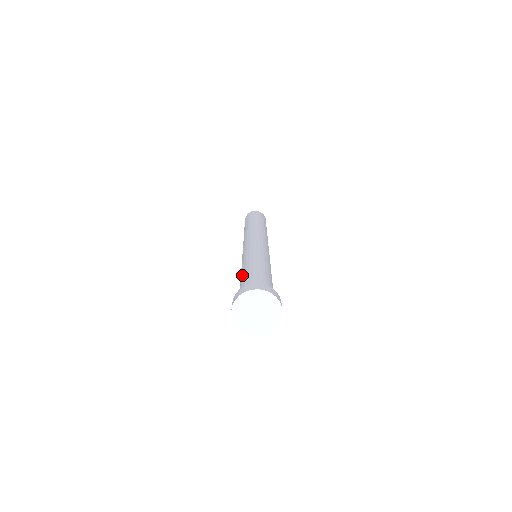
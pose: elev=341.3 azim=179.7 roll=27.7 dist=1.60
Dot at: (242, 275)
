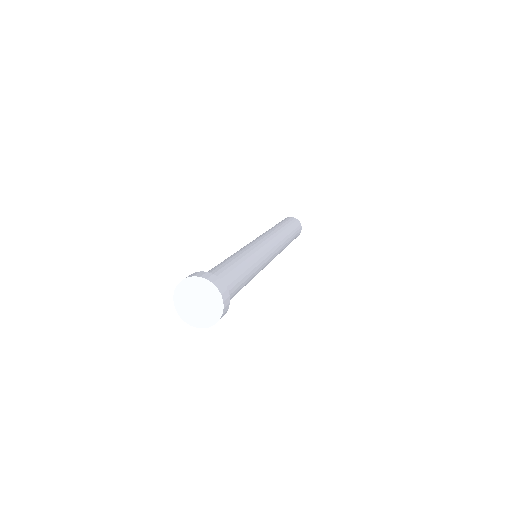
Dot at: occluded
